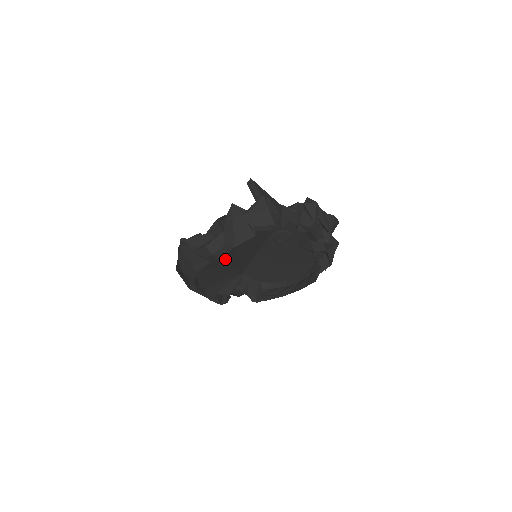
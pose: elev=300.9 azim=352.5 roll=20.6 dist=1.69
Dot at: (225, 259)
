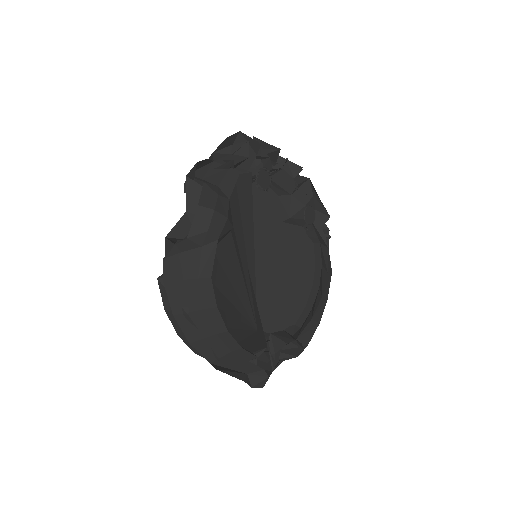
Dot at: (228, 262)
